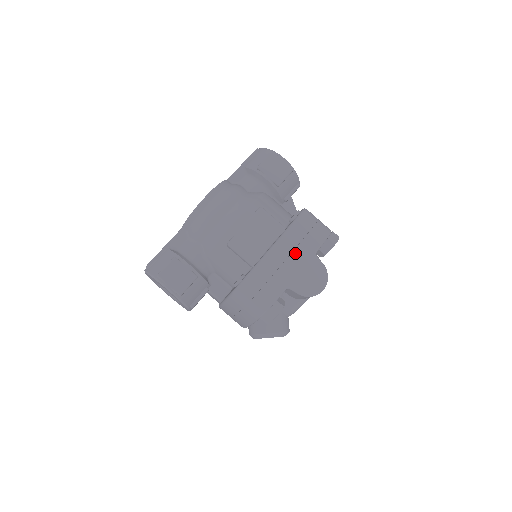
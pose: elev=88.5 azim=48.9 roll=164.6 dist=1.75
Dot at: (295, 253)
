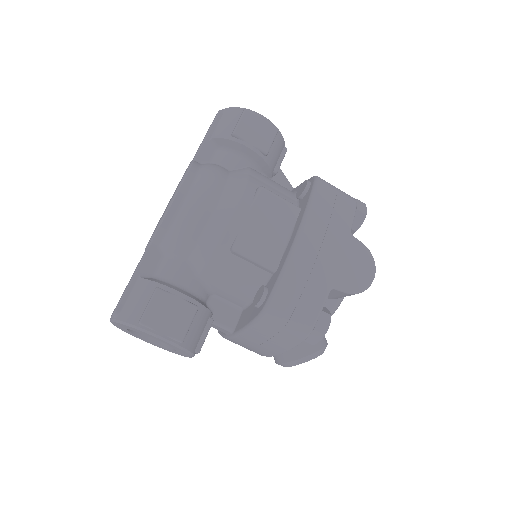
Dot at: (327, 239)
